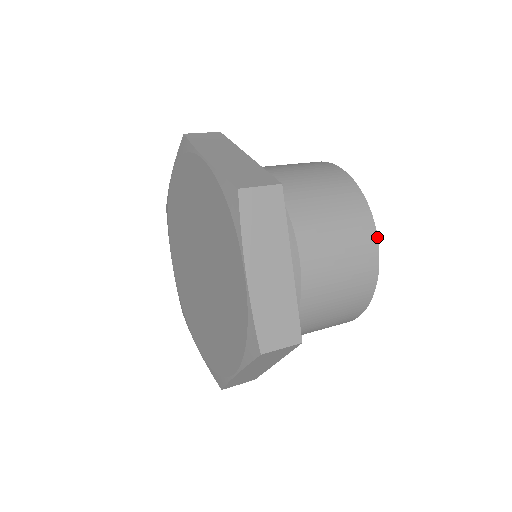
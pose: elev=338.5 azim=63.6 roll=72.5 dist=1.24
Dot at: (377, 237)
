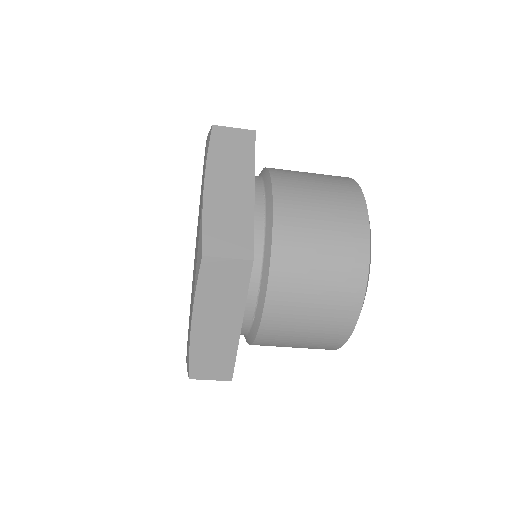
Dot at: occluded
